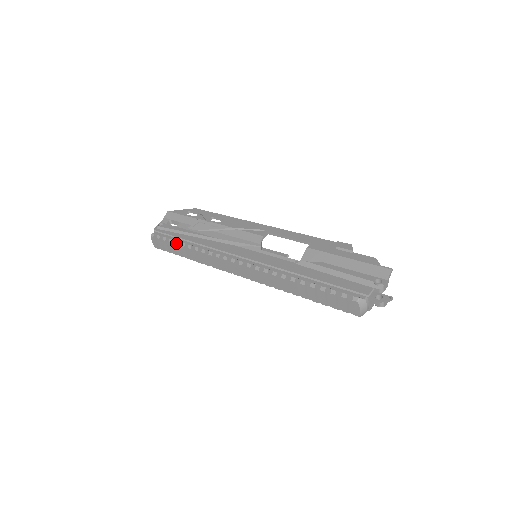
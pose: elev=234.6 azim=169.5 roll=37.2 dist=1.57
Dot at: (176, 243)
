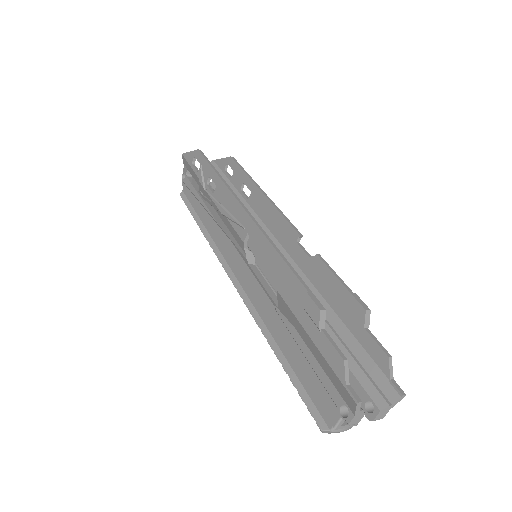
Dot at: occluded
